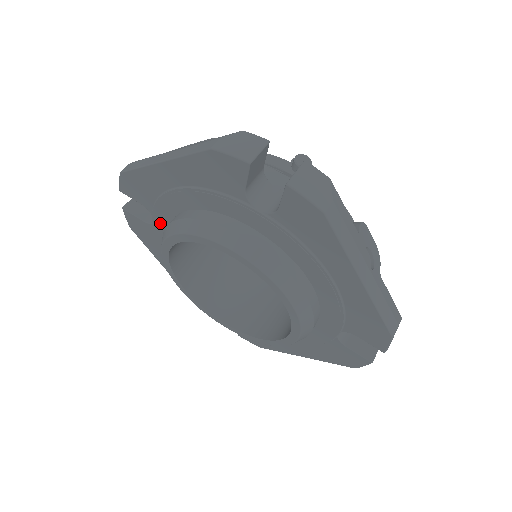
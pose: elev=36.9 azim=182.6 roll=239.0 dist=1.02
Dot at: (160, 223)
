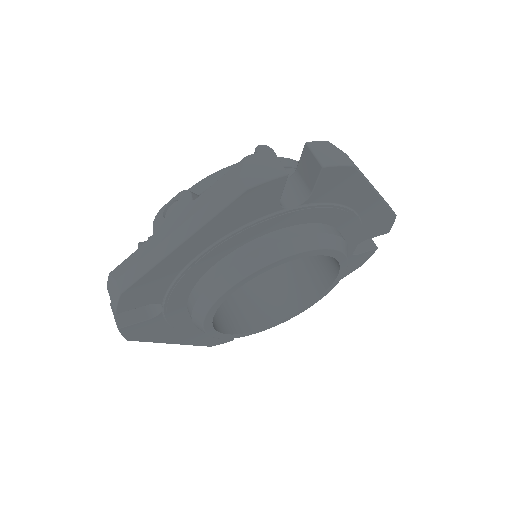
Dot at: (175, 303)
